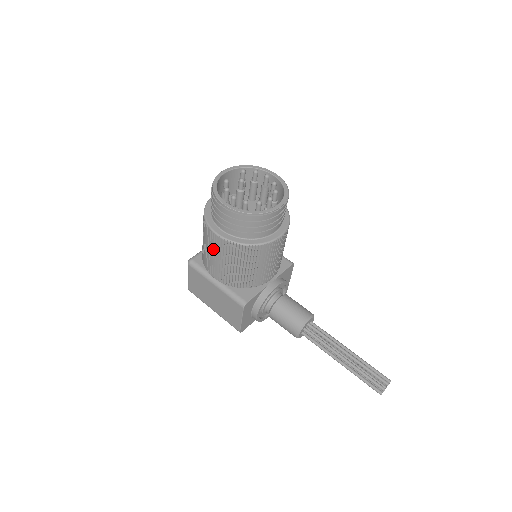
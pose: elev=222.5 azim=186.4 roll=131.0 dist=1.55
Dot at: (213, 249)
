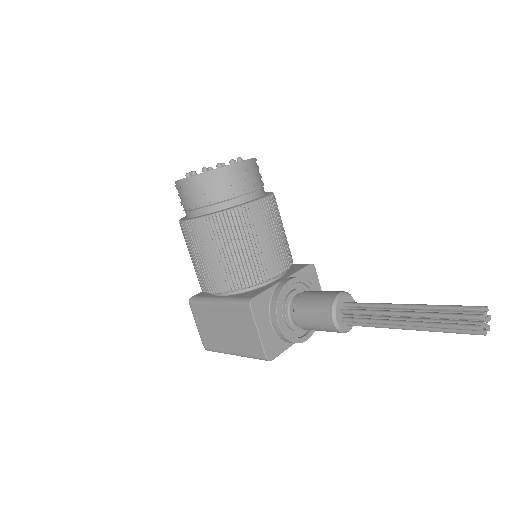
Dot at: (194, 247)
